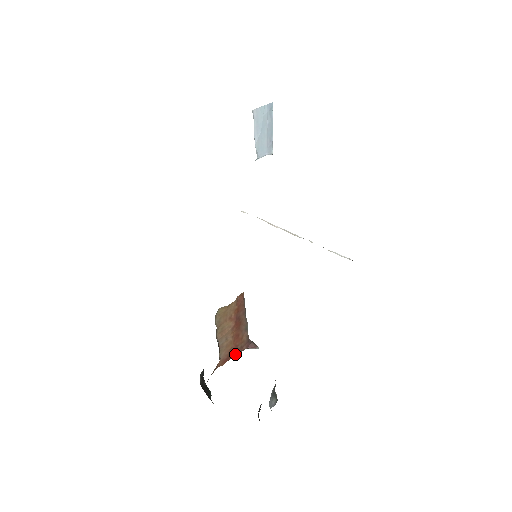
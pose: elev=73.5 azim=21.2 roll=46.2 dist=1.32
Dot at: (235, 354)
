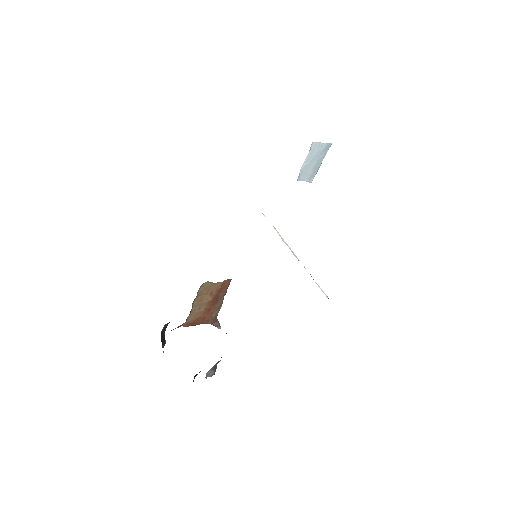
Dot at: (200, 323)
